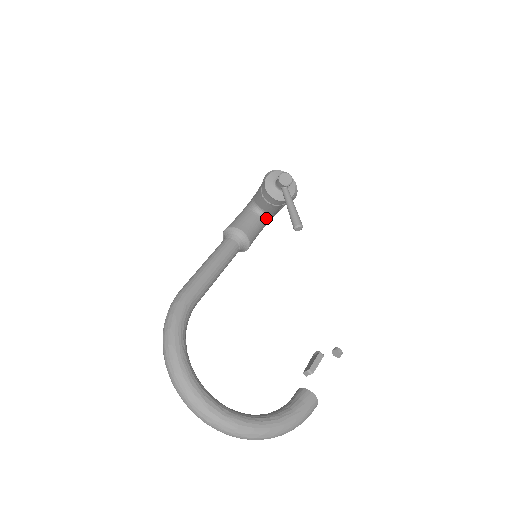
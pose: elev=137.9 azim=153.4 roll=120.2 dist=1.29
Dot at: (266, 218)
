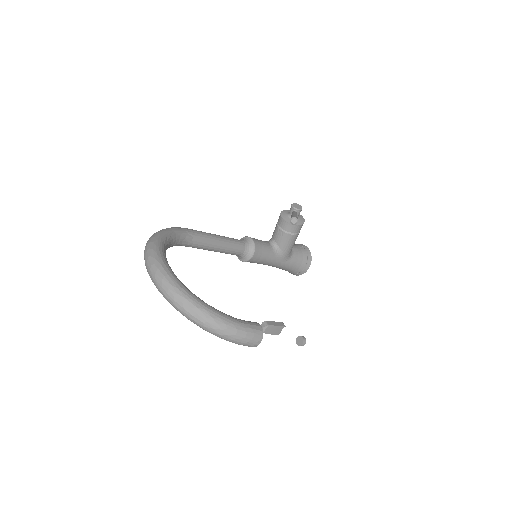
Dot at: (276, 251)
